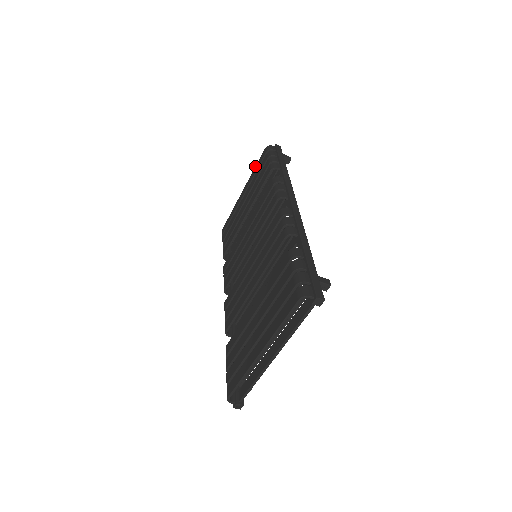
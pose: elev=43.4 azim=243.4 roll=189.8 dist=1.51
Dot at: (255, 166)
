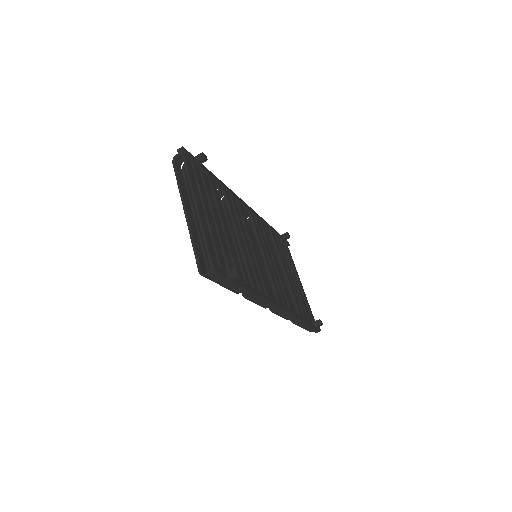
Dot at: occluded
